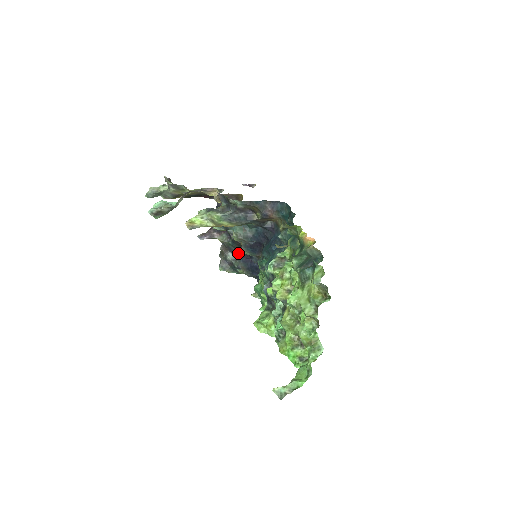
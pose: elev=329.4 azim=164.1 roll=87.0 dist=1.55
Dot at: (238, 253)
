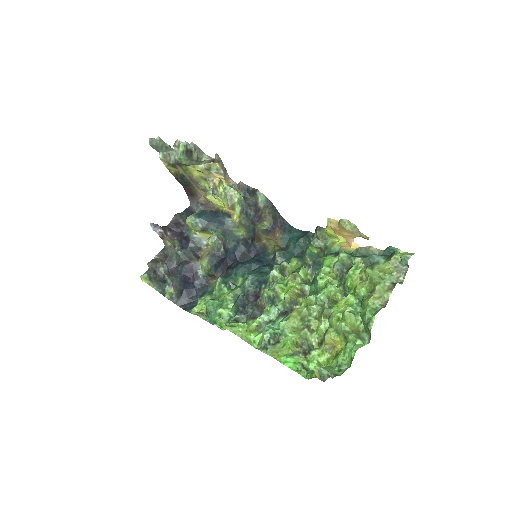
Dot at: (178, 269)
